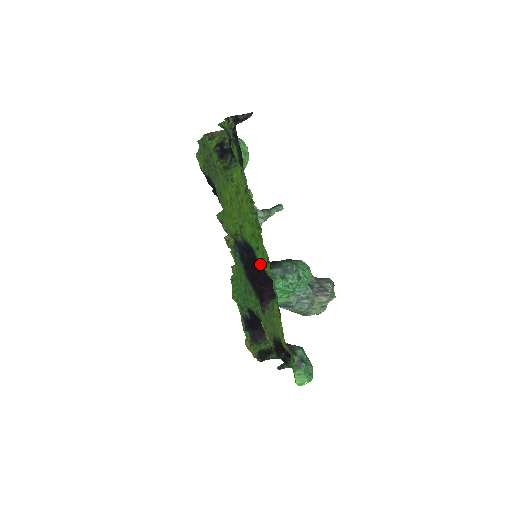
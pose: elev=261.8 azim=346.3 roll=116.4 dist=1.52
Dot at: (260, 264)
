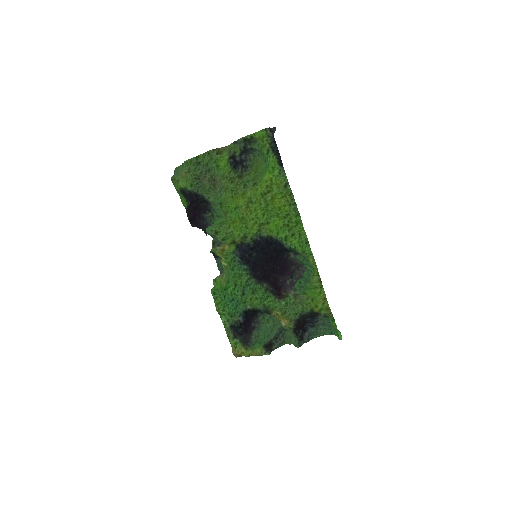
Dot at: (294, 248)
